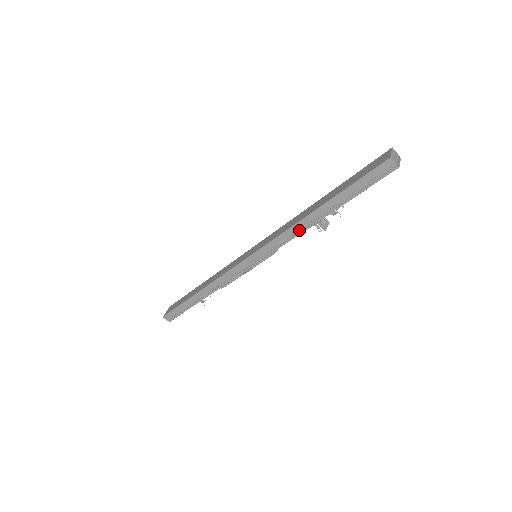
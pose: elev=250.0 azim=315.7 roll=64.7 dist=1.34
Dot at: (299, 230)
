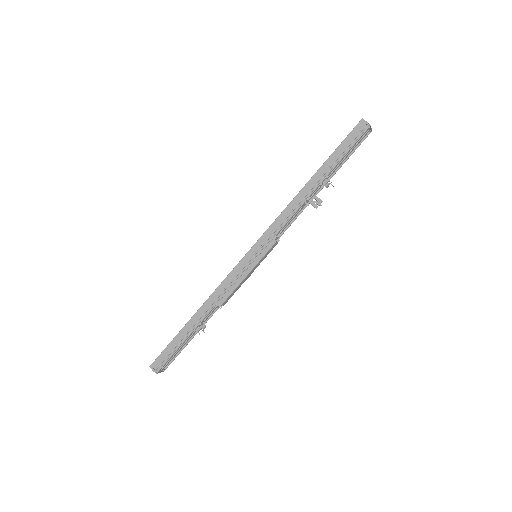
Dot at: (295, 206)
